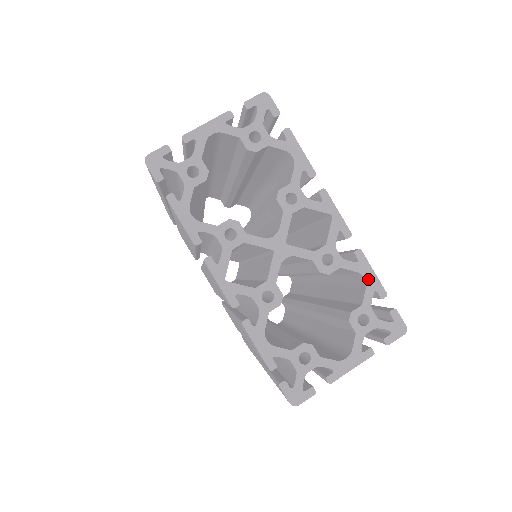
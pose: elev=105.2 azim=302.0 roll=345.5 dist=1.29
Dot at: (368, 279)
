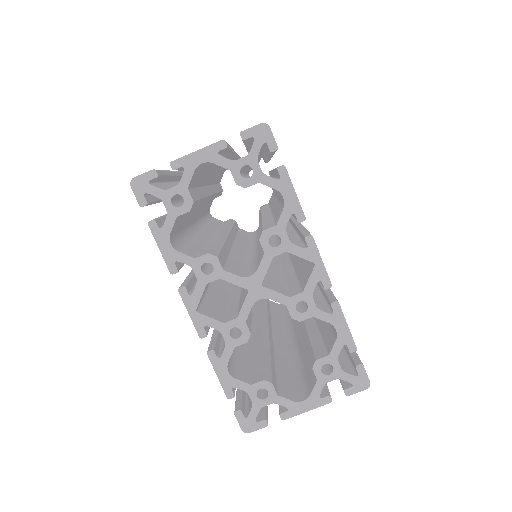
Dot at: (340, 332)
